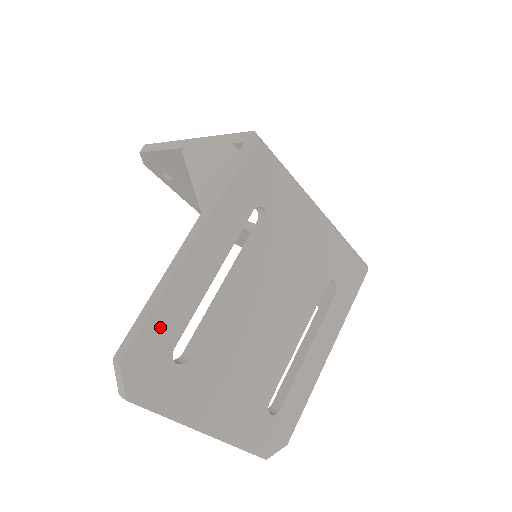
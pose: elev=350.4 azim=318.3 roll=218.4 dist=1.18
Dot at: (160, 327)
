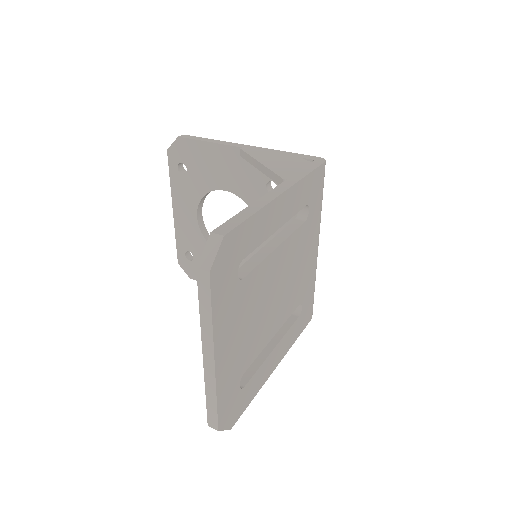
Dot at: (248, 233)
